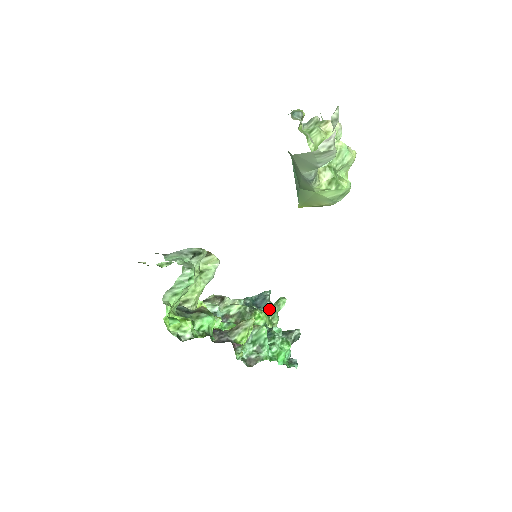
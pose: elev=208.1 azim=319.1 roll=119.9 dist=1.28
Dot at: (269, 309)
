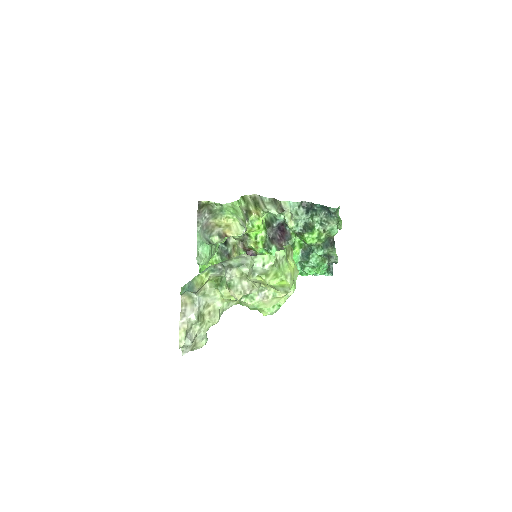
Dot at: (327, 226)
